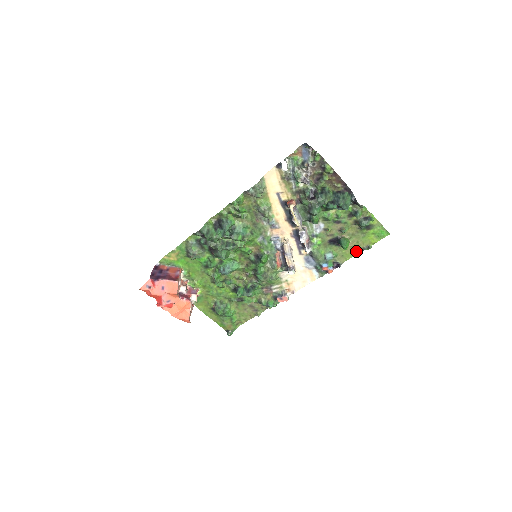
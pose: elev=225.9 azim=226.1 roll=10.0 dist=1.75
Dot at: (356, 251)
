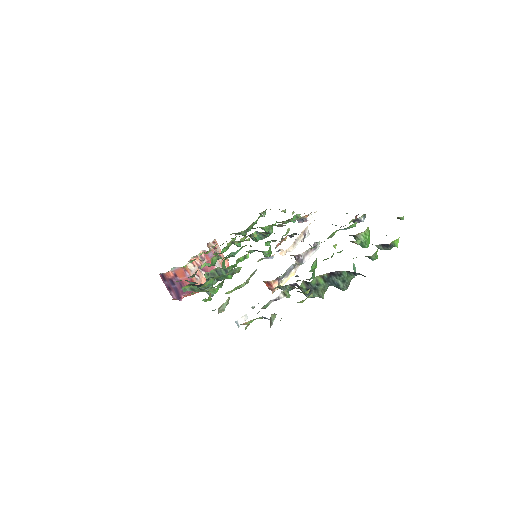
Dot at: occluded
